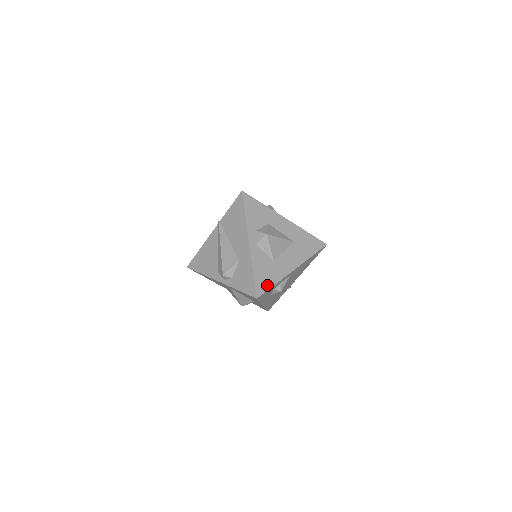
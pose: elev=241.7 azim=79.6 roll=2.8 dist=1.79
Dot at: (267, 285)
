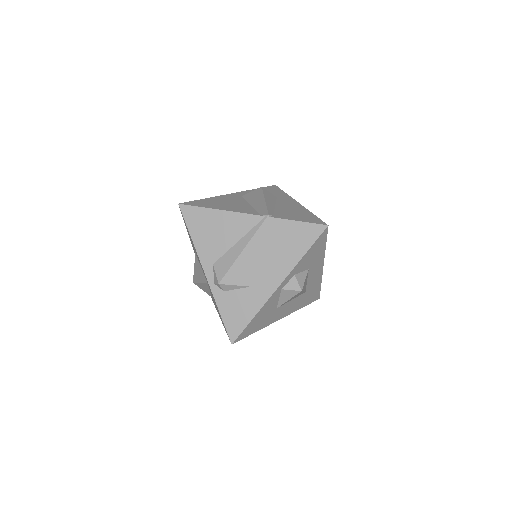
Dot at: (251, 332)
